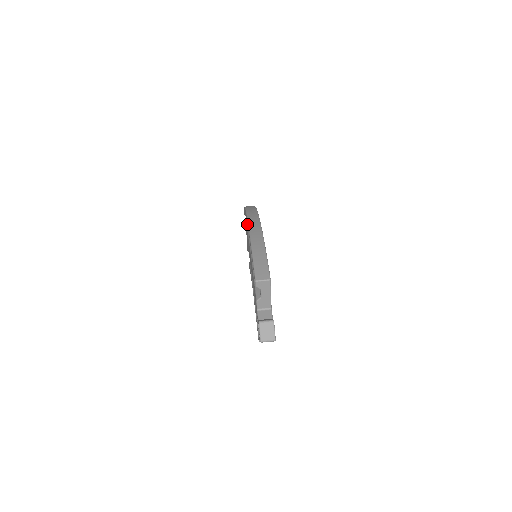
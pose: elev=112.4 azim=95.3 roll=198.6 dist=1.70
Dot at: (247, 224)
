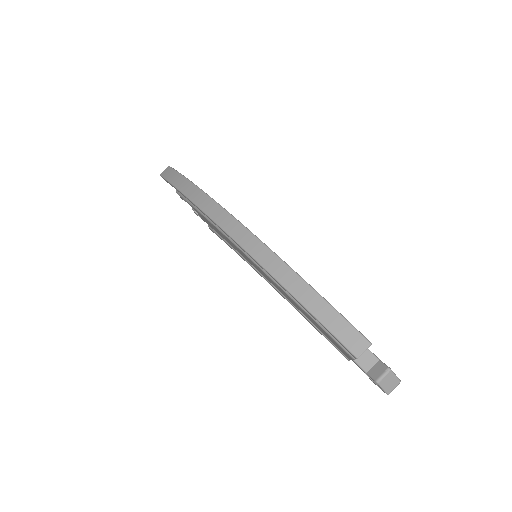
Dot at: (196, 207)
